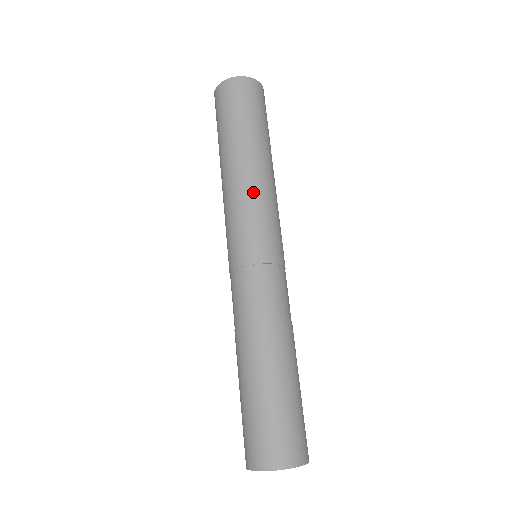
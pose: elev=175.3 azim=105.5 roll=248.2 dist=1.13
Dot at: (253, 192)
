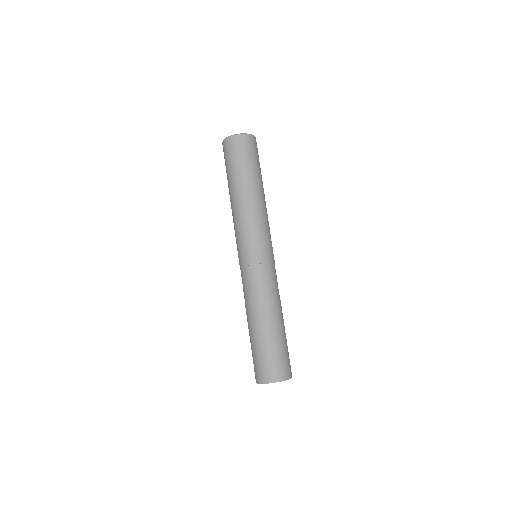
Dot at: (250, 217)
